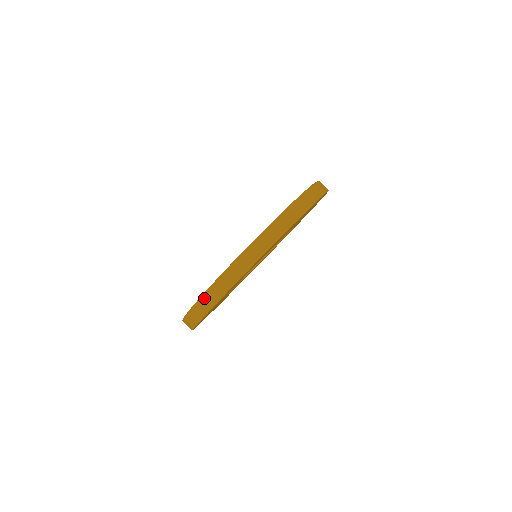
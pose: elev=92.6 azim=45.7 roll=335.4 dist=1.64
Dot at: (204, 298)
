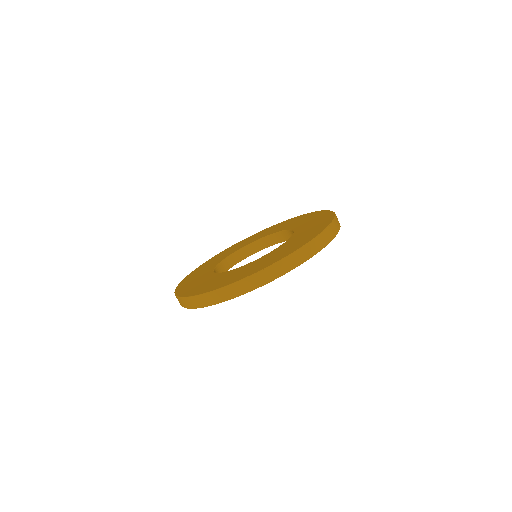
Dot at: (178, 298)
